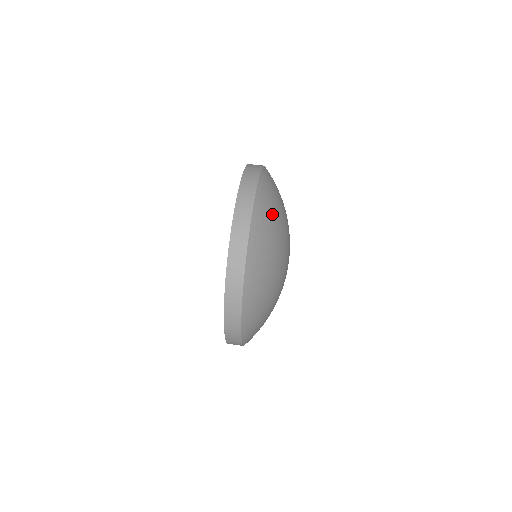
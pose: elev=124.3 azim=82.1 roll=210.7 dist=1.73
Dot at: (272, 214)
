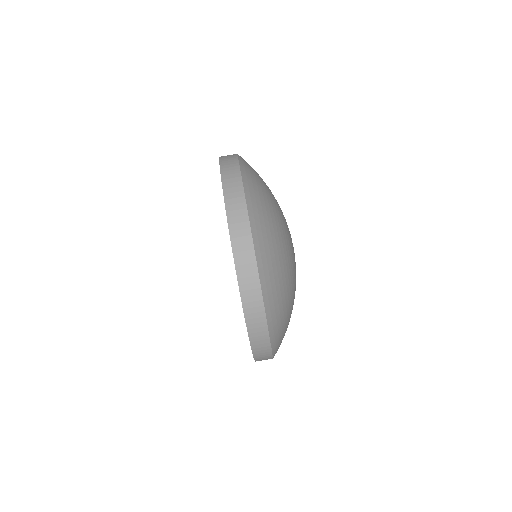
Dot at: (279, 271)
